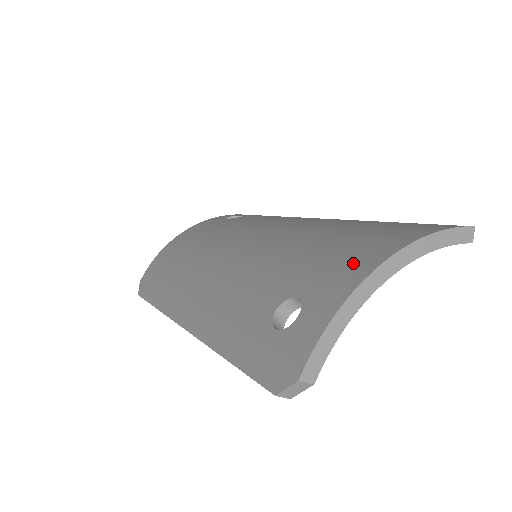
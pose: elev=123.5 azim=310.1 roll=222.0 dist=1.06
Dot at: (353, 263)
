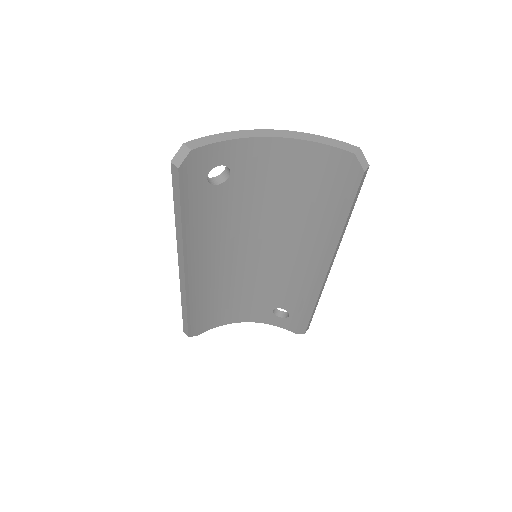
Dot at: occluded
